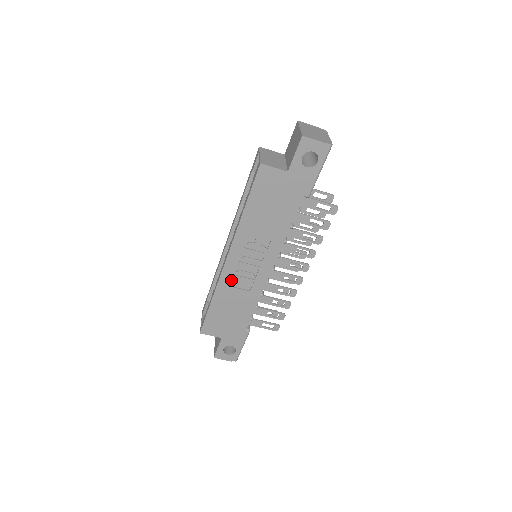
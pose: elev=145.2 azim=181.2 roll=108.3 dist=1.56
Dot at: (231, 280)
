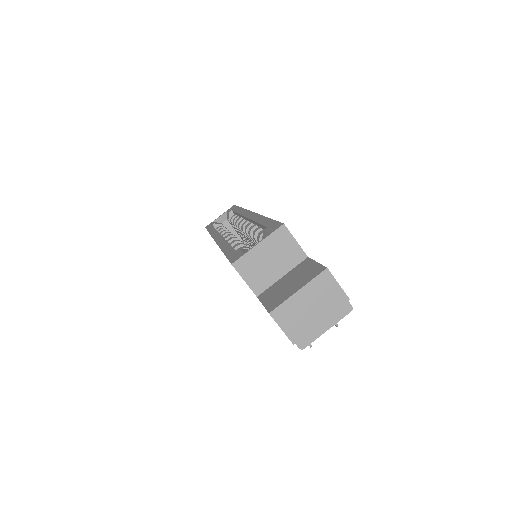
Dot at: occluded
